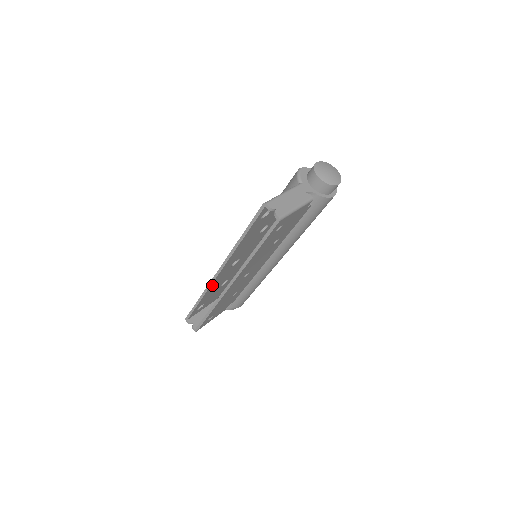
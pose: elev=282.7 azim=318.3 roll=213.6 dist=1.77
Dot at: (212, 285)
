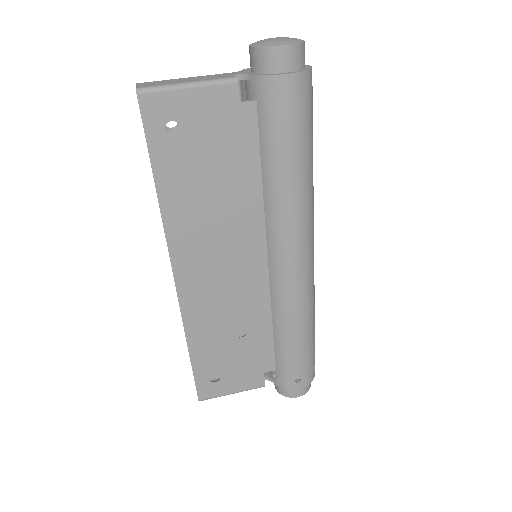
Dot at: occluded
